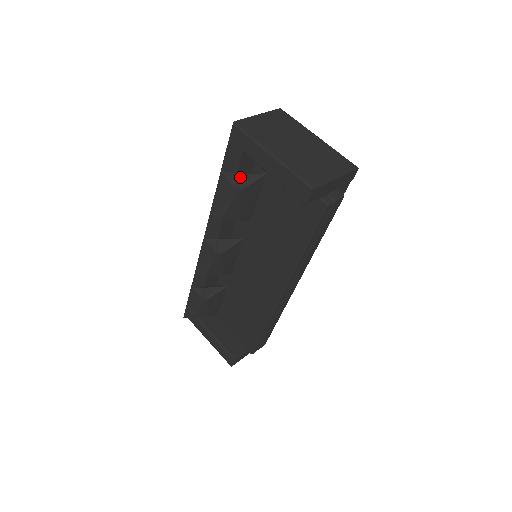
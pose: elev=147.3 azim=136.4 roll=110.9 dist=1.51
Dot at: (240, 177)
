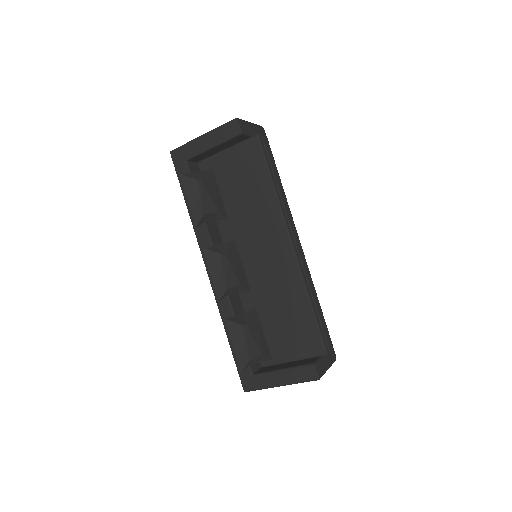
Dot at: (195, 175)
